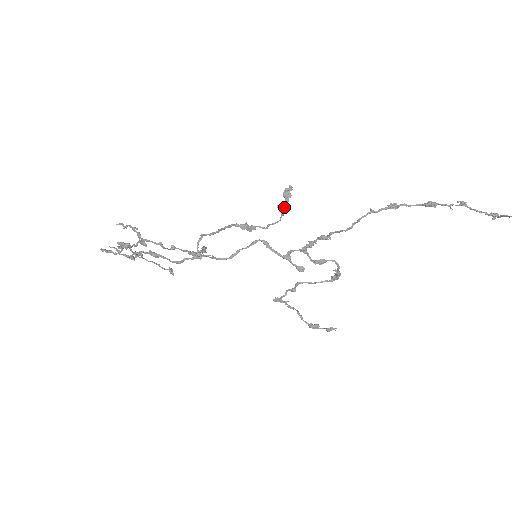
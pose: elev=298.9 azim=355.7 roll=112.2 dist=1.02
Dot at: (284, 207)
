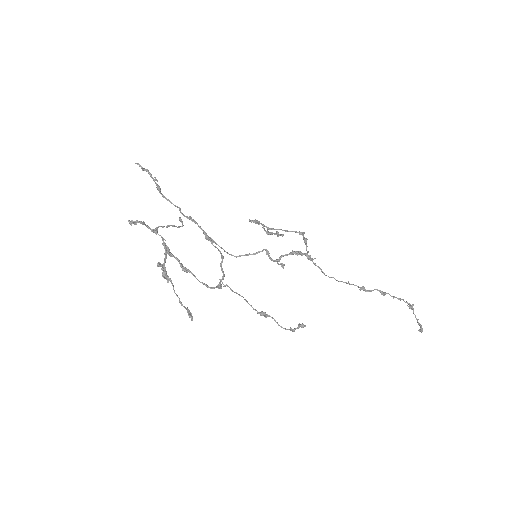
Dot at: occluded
